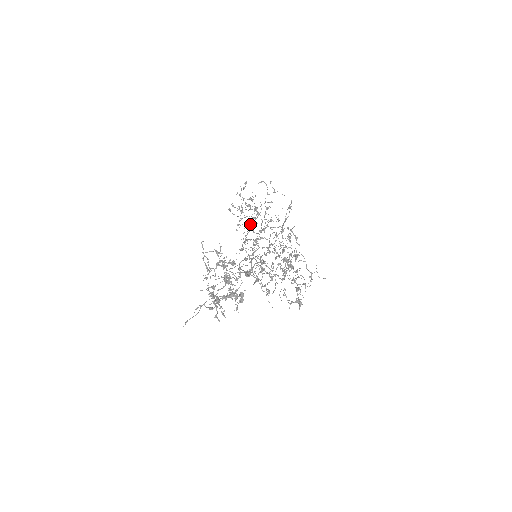
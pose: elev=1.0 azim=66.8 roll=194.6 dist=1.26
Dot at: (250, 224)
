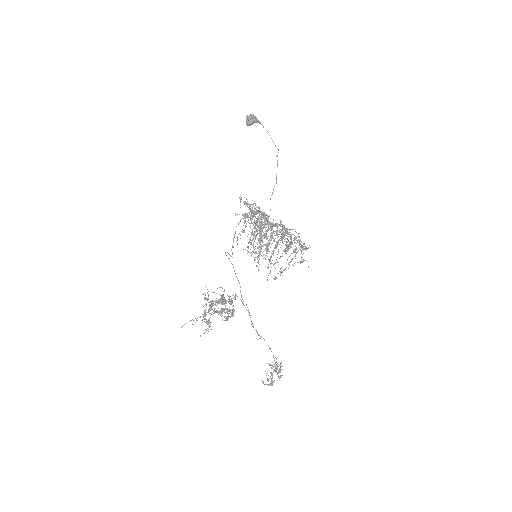
Dot at: (259, 233)
